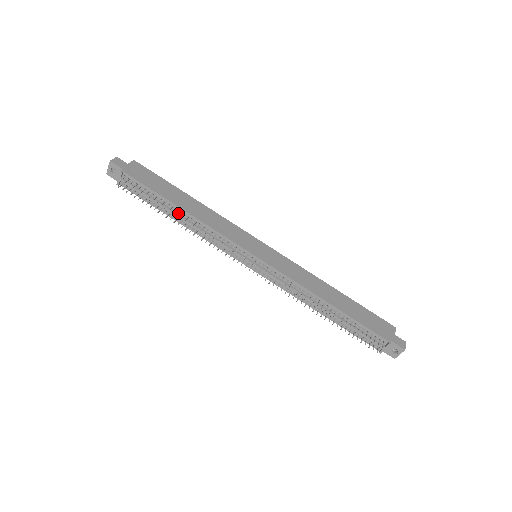
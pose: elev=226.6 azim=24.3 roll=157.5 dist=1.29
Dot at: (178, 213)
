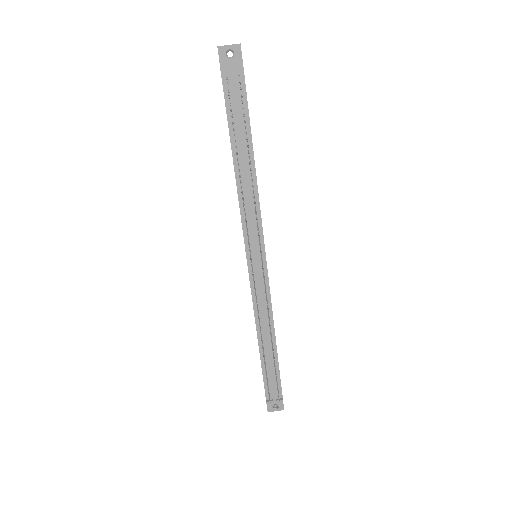
Dot at: (251, 163)
